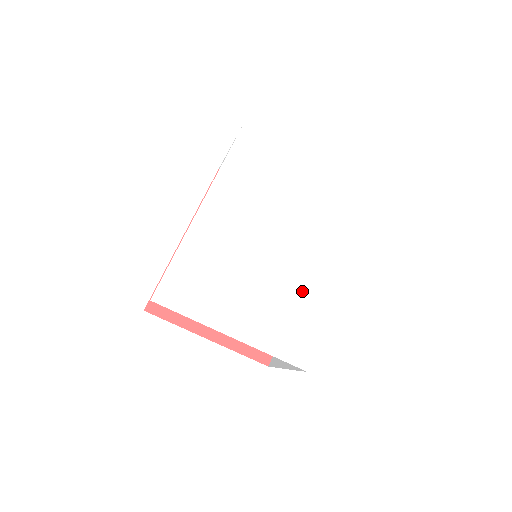
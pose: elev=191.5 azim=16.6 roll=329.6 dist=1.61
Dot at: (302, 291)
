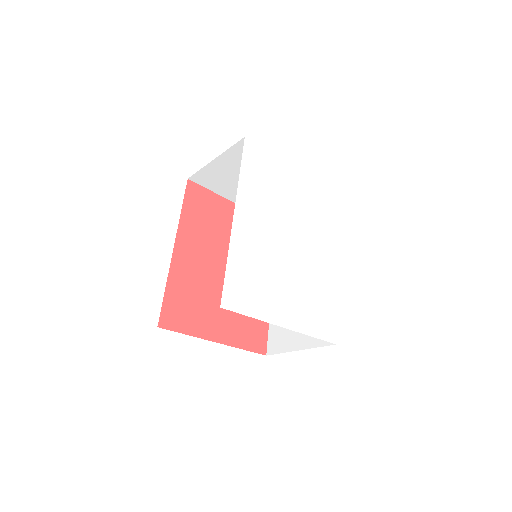
Dot at: (317, 278)
